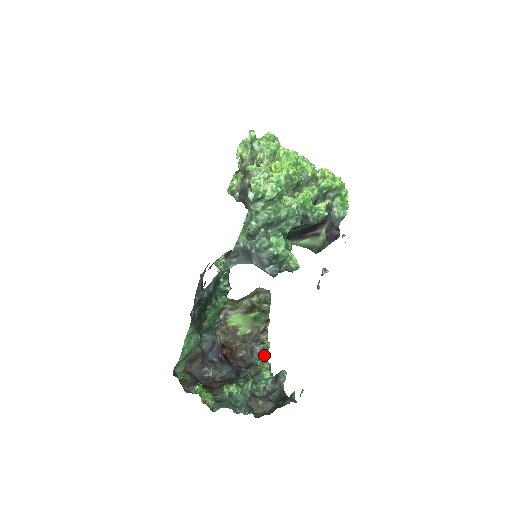
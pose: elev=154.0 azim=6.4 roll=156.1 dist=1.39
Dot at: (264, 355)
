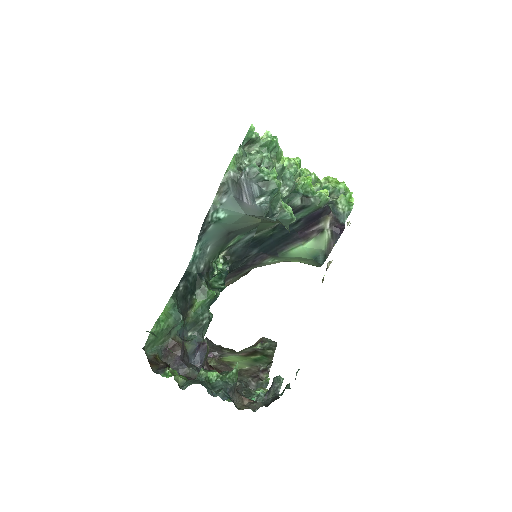
Dot at: occluded
